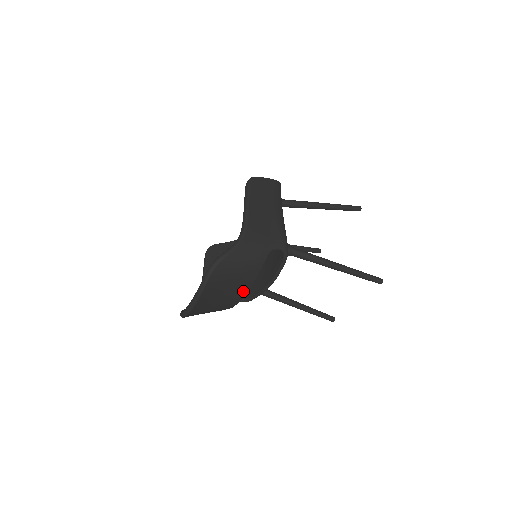
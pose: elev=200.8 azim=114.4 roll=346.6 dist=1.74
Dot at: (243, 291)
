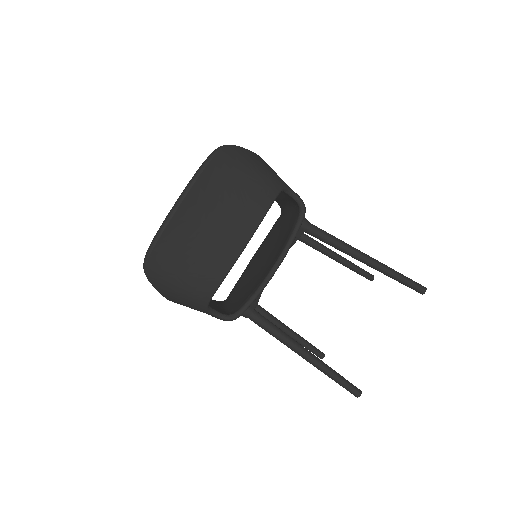
Dot at: (246, 228)
